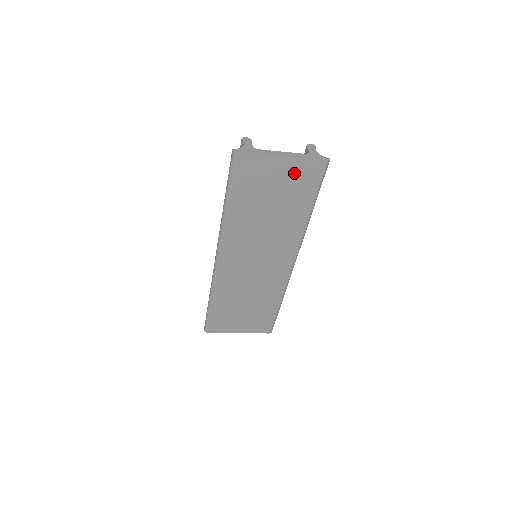
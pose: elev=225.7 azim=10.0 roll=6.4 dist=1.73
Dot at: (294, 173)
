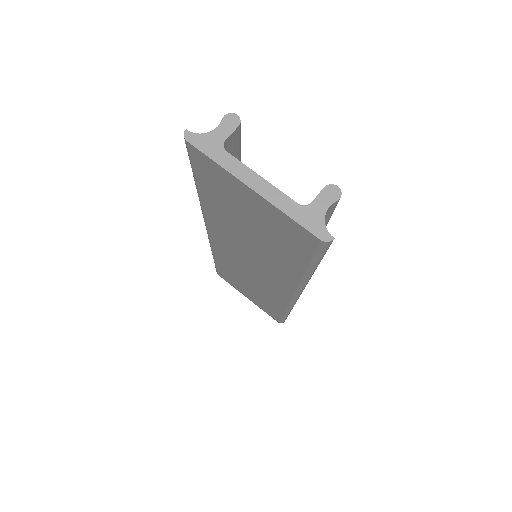
Dot at: (273, 218)
